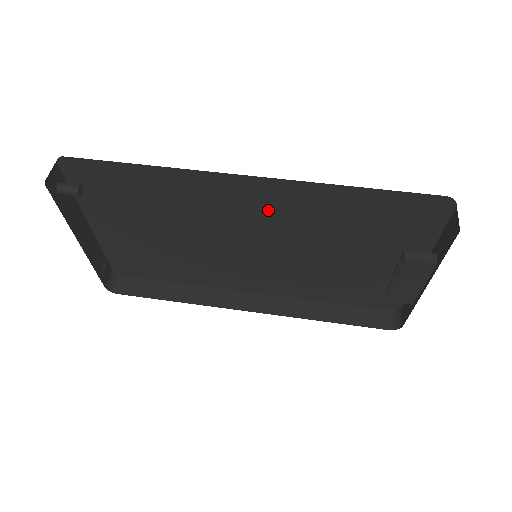
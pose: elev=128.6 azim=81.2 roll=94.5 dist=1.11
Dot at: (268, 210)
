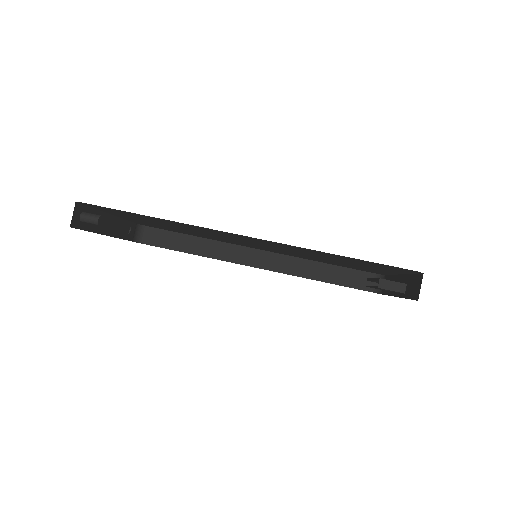
Dot at: (263, 242)
